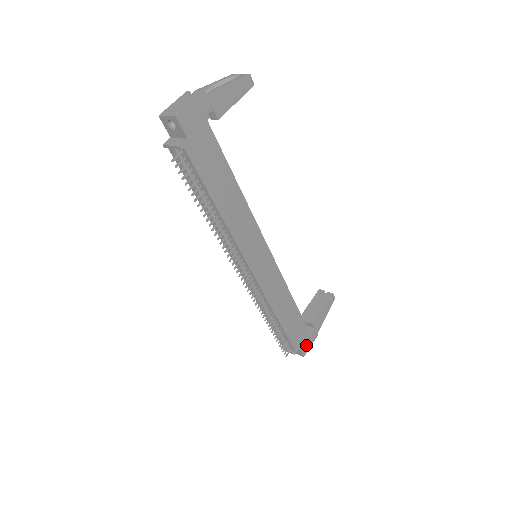
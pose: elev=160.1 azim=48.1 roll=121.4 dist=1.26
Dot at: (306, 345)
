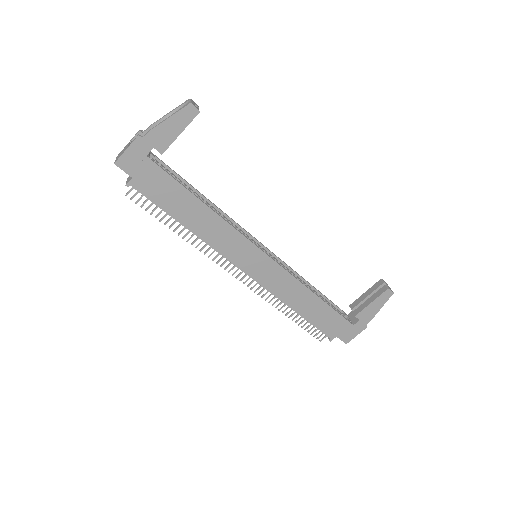
Dot at: (348, 334)
